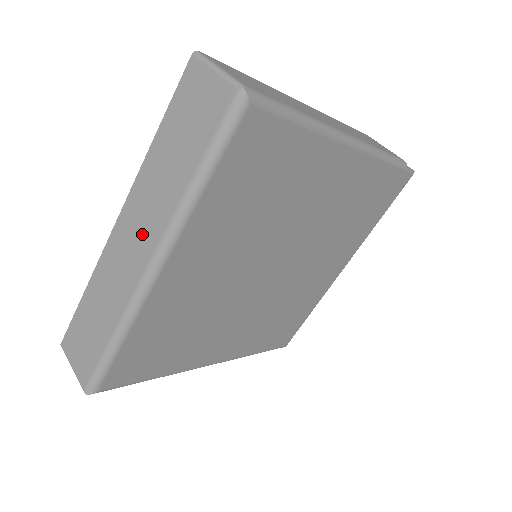
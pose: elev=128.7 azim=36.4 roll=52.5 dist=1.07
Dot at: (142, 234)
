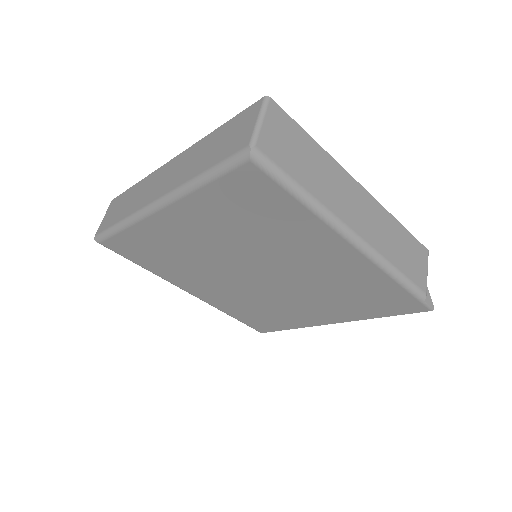
Dot at: (168, 180)
